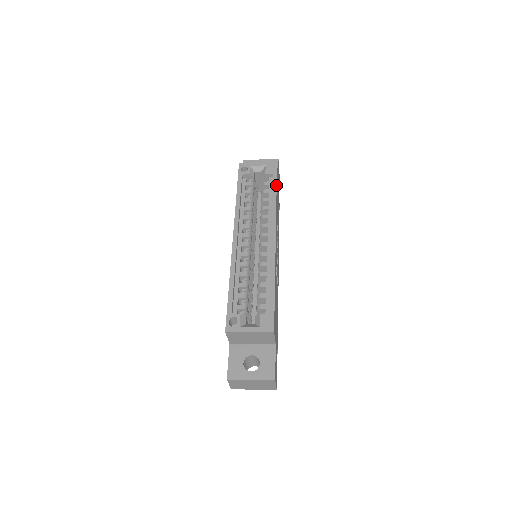
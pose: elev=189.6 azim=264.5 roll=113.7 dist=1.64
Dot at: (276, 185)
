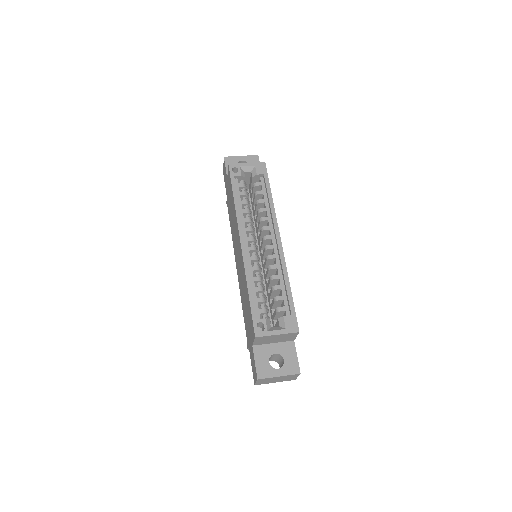
Dot at: occluded
